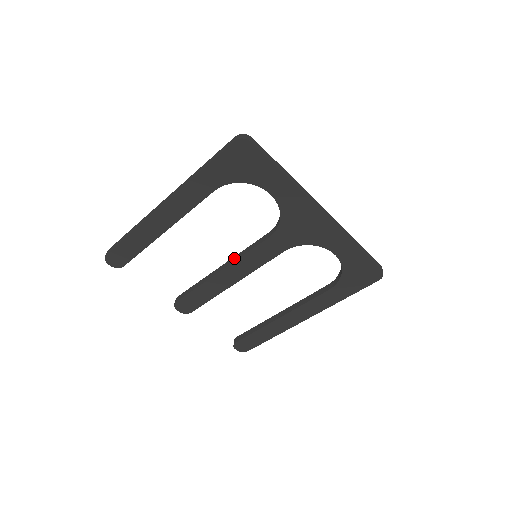
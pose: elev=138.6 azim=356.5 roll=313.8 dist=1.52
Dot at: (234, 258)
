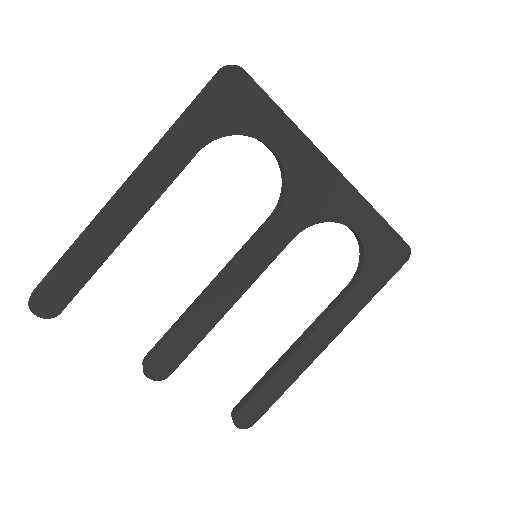
Dot at: (226, 266)
